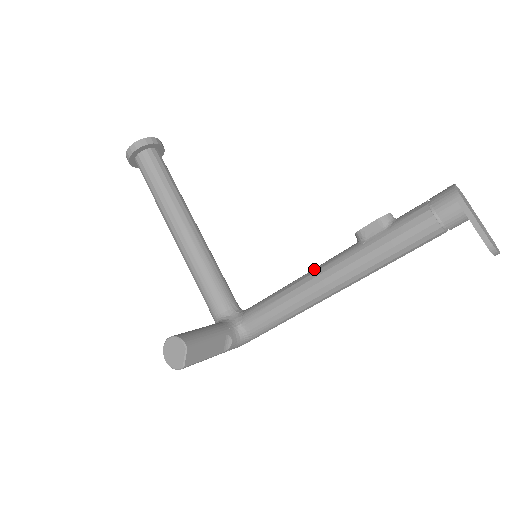
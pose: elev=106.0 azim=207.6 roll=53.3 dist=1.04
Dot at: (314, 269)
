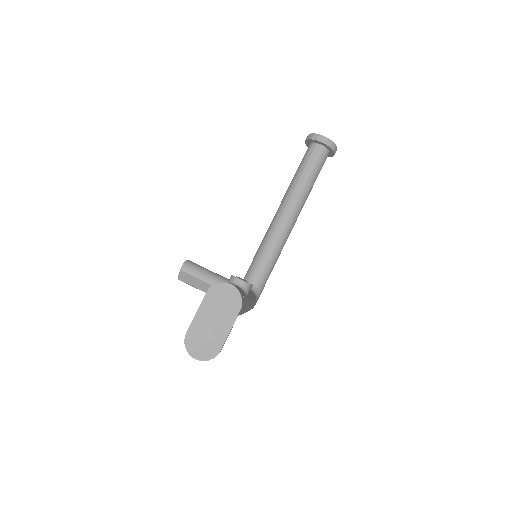
Dot at: occluded
